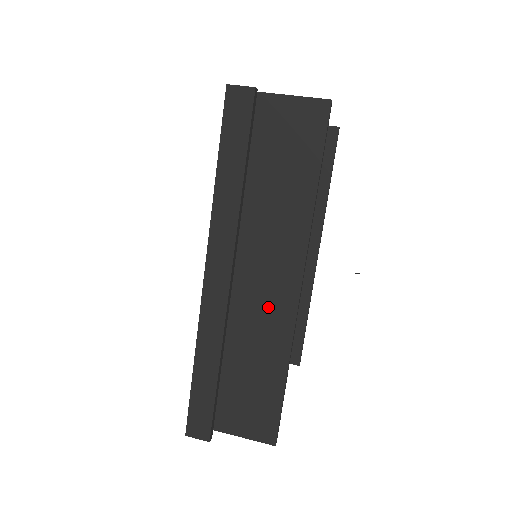
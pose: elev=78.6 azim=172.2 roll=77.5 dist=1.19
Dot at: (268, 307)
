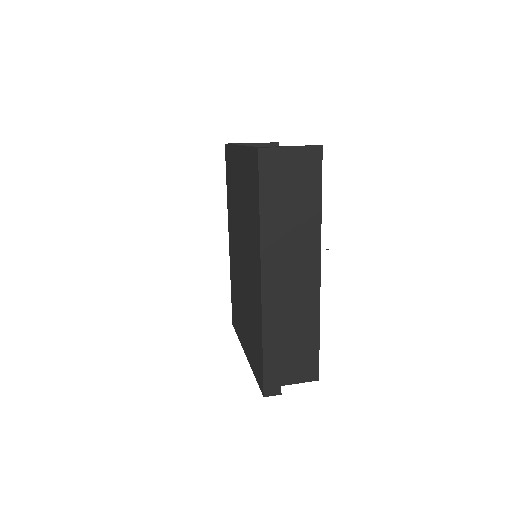
Dot at: (301, 291)
